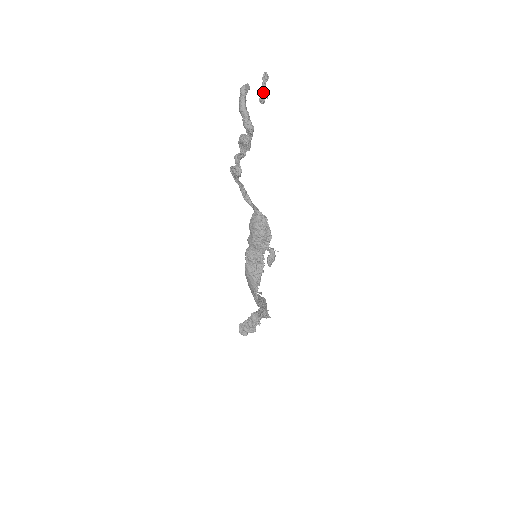
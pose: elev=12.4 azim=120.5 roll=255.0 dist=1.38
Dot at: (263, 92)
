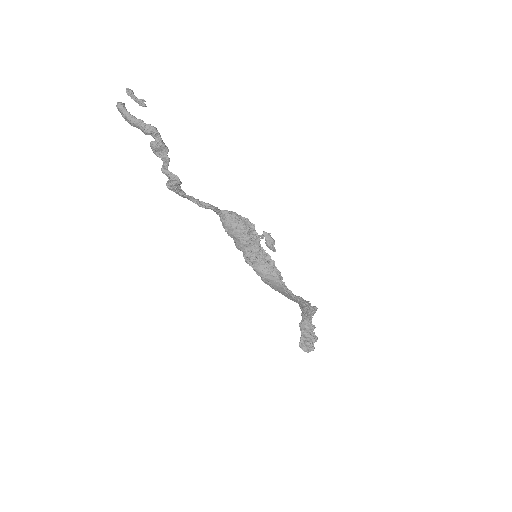
Dot at: (138, 100)
